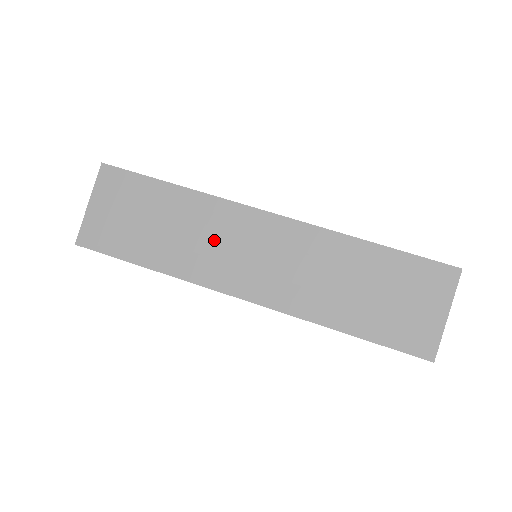
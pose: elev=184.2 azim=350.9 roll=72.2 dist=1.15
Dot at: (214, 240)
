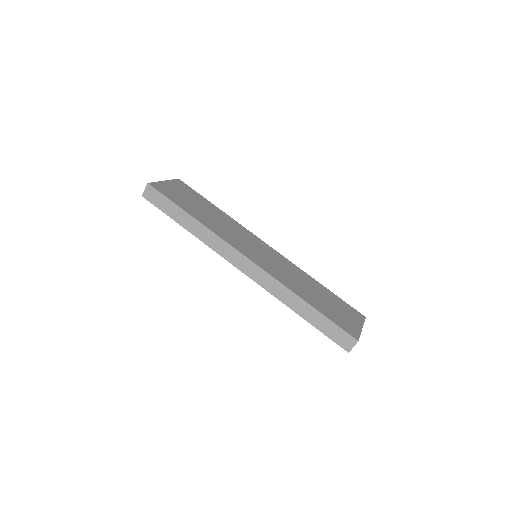
Dot at: (237, 234)
